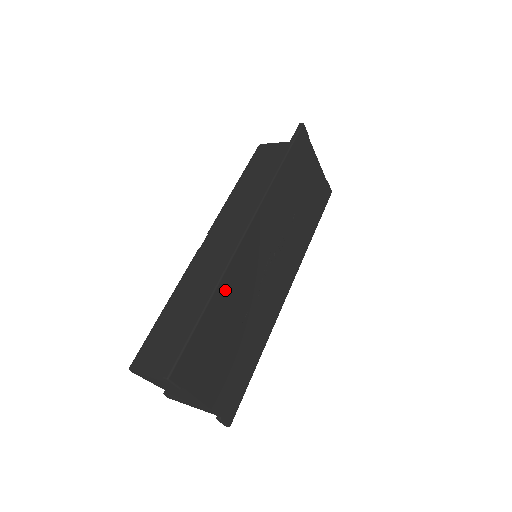
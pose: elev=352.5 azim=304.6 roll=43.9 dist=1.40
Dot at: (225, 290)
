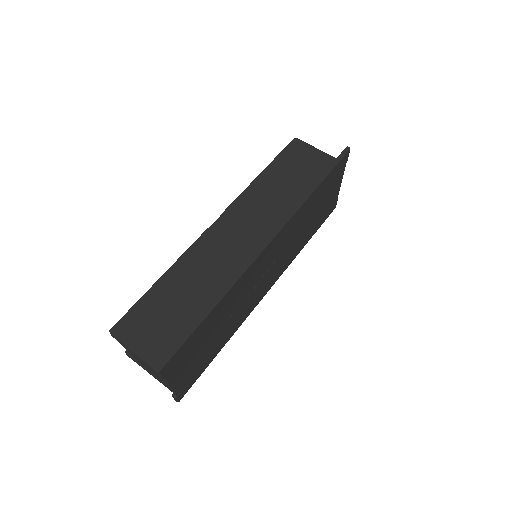
Dot at: (229, 296)
